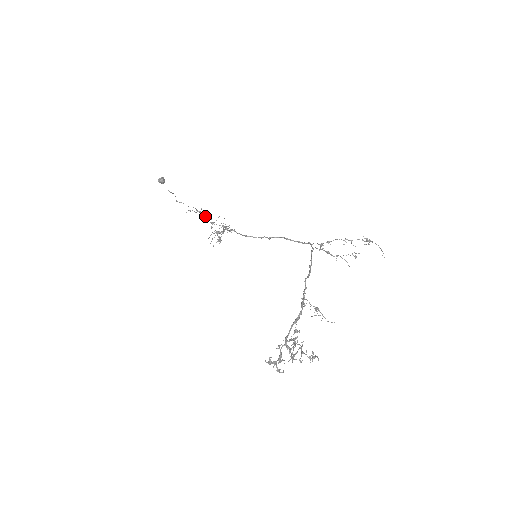
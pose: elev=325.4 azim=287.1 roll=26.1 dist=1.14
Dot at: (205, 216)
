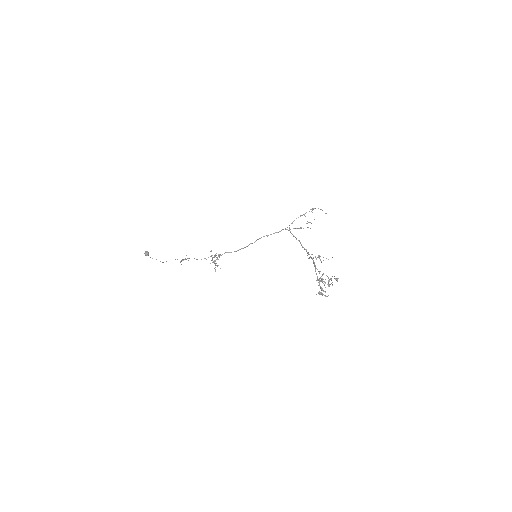
Dot at: (194, 258)
